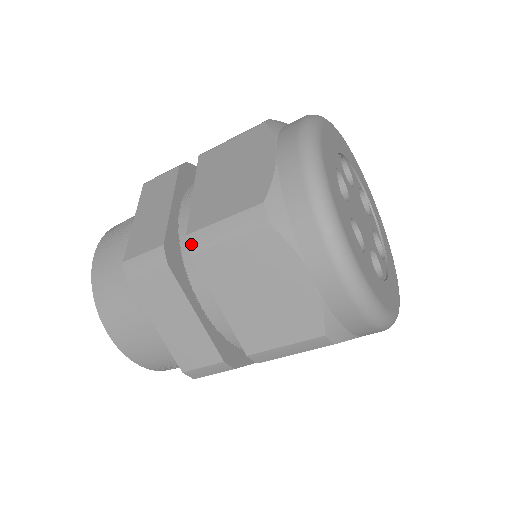
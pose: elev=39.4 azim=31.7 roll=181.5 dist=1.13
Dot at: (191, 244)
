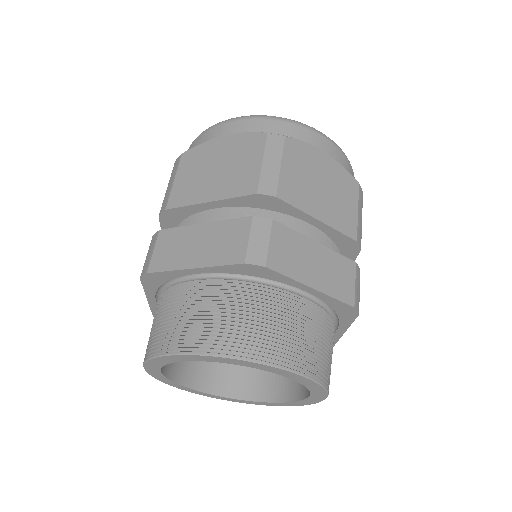
Dot at: (162, 210)
